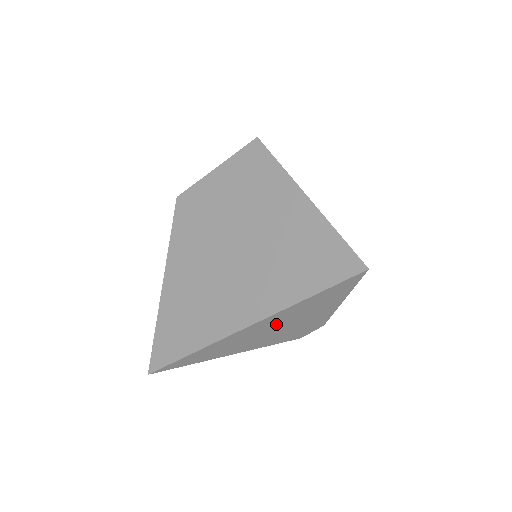
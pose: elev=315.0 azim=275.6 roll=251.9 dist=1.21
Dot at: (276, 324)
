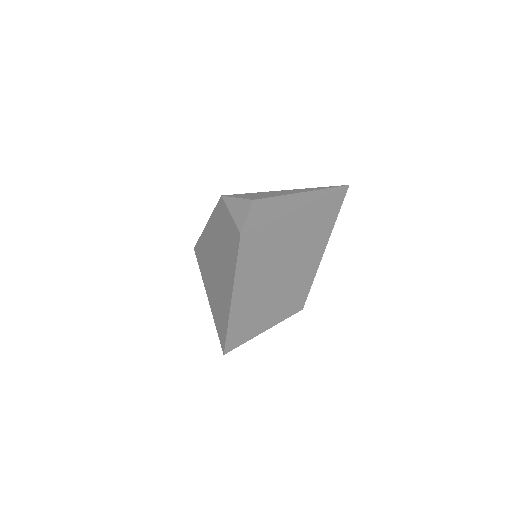
Dot at: occluded
